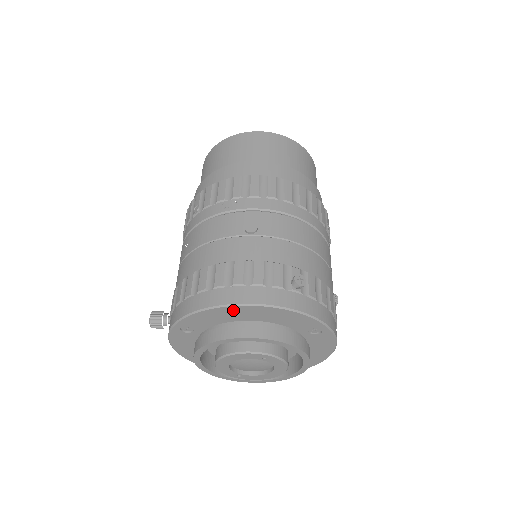
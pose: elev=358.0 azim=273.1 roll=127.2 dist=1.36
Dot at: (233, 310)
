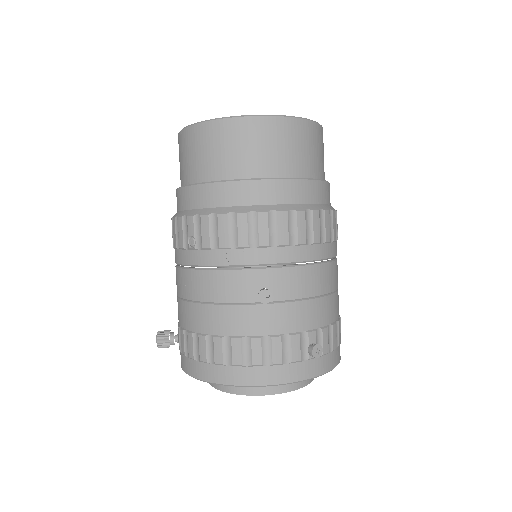
Dot at: occluded
